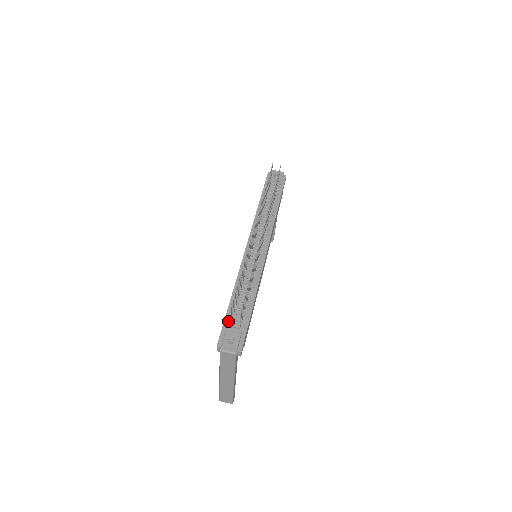
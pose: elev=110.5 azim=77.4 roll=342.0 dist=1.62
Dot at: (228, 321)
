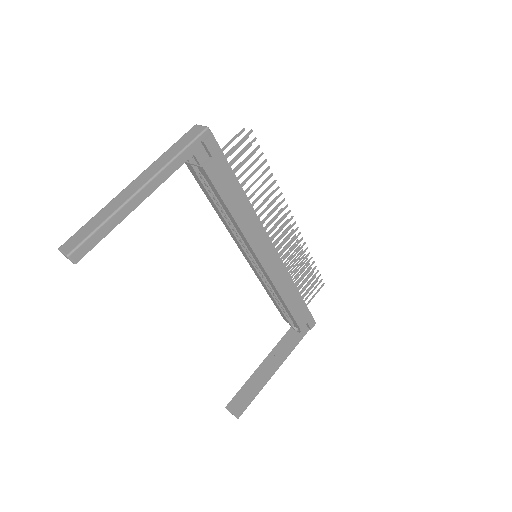
Dot at: occluded
